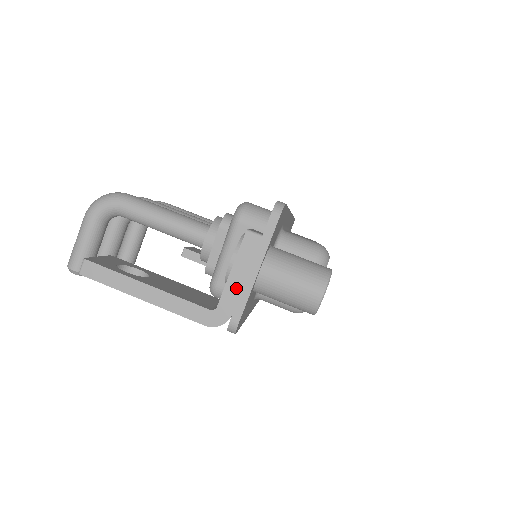
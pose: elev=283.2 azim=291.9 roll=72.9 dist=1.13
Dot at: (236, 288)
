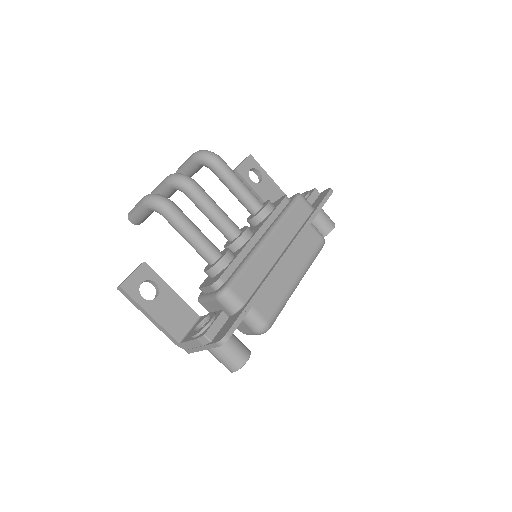
Dot at: (191, 346)
